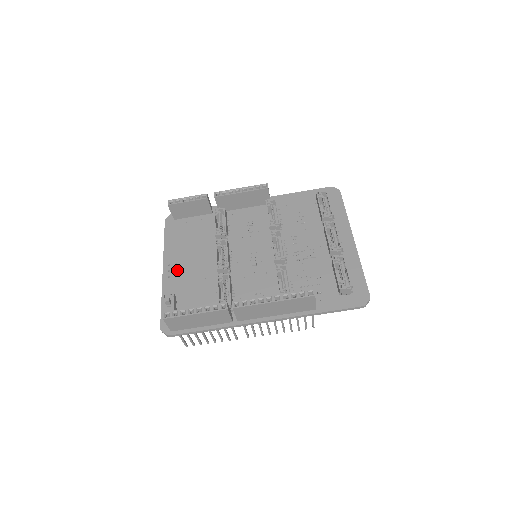
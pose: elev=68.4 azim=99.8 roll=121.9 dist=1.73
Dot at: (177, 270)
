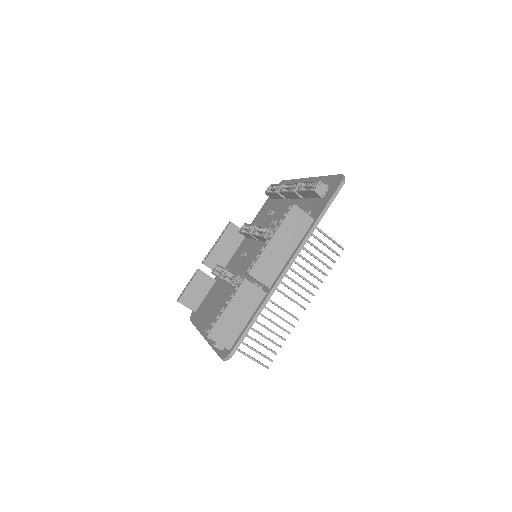
Dot at: occluded
